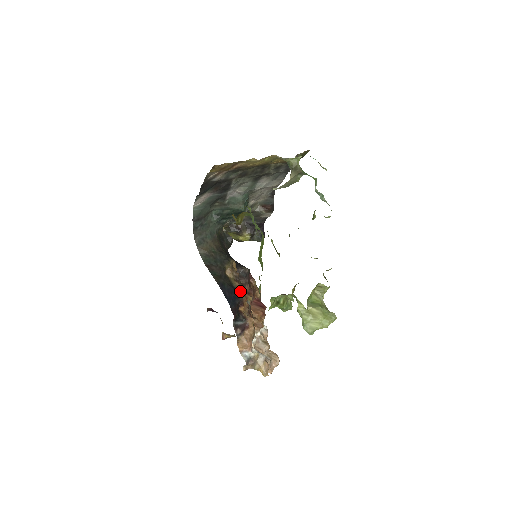
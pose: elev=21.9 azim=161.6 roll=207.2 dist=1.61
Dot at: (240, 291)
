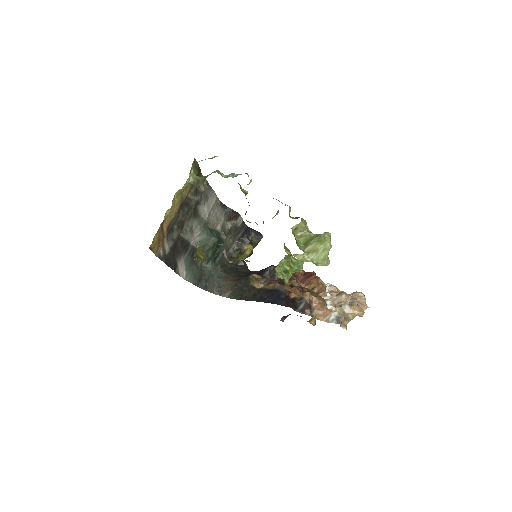
Dot at: (278, 287)
